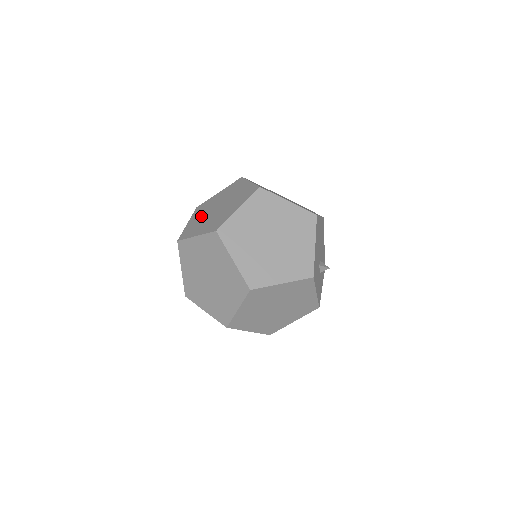
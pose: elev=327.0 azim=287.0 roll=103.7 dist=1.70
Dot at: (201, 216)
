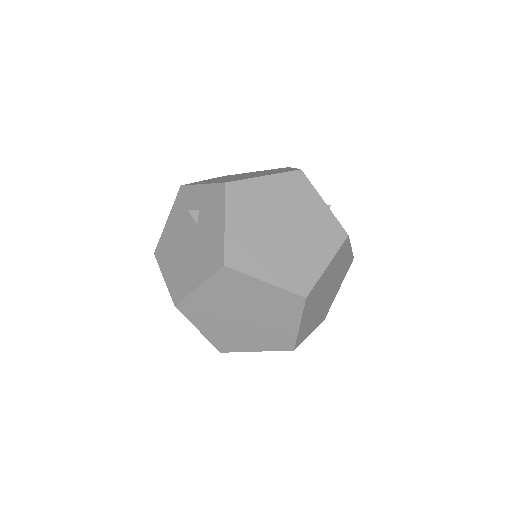
Dot at: (220, 325)
